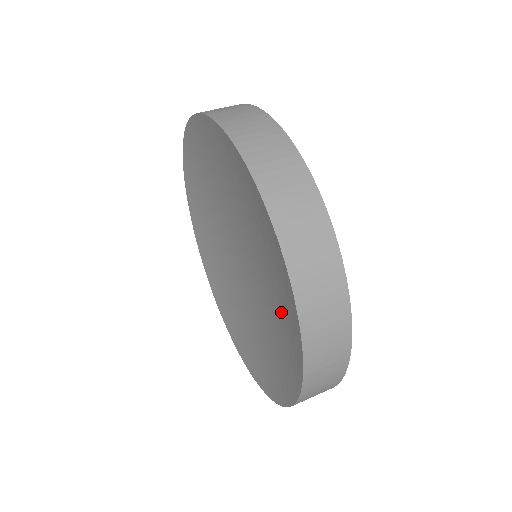
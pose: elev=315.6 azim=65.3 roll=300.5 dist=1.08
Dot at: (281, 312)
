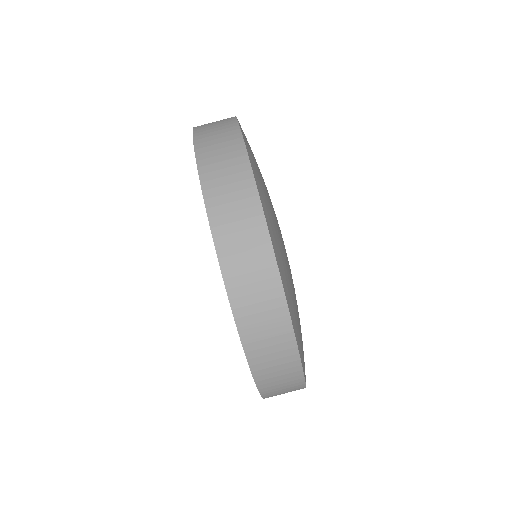
Dot at: occluded
